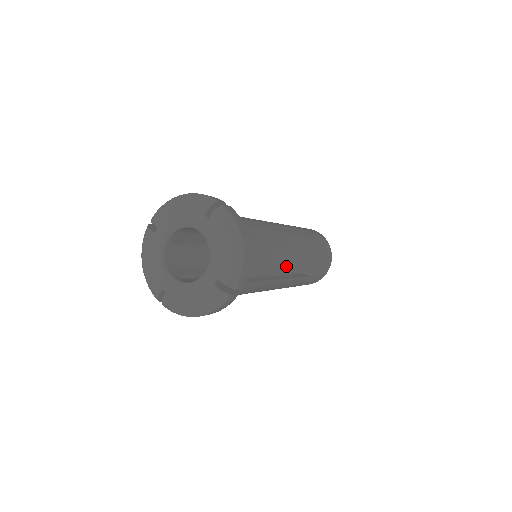
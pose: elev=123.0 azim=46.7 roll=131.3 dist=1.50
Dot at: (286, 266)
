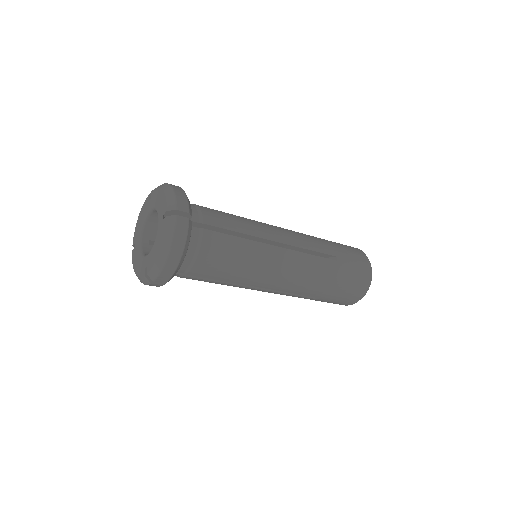
Dot at: (261, 282)
